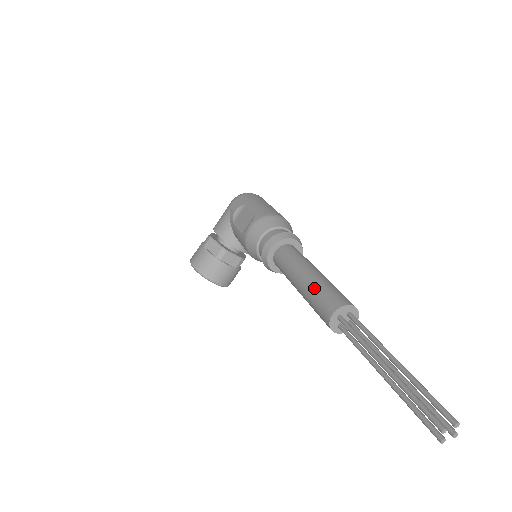
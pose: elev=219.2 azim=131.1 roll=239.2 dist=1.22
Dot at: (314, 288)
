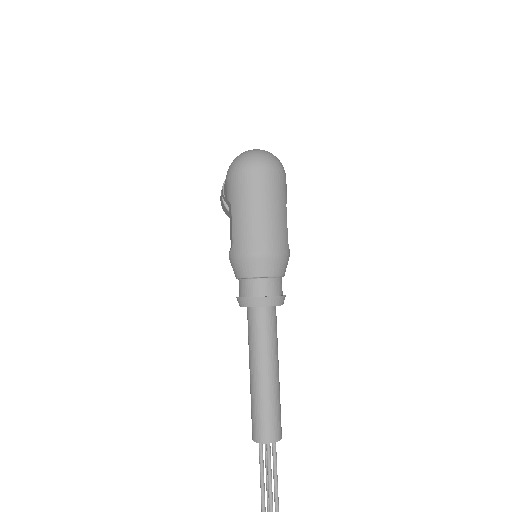
Dot at: (251, 399)
